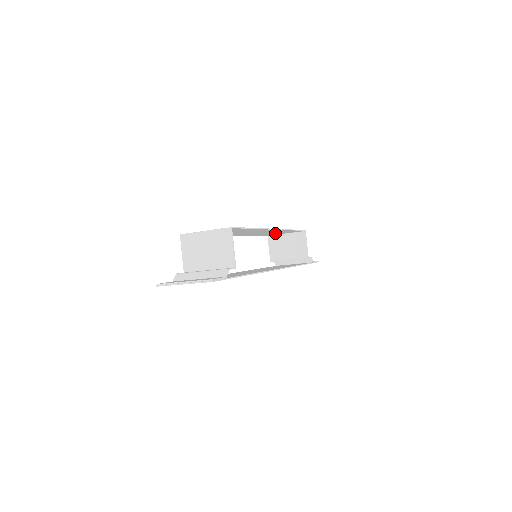
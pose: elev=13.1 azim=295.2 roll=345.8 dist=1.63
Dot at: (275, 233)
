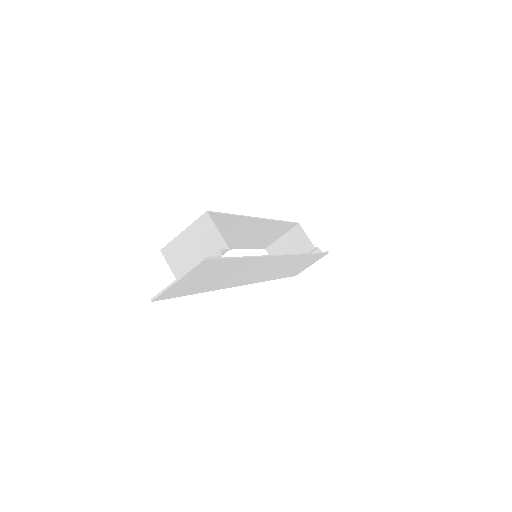
Dot at: (269, 237)
